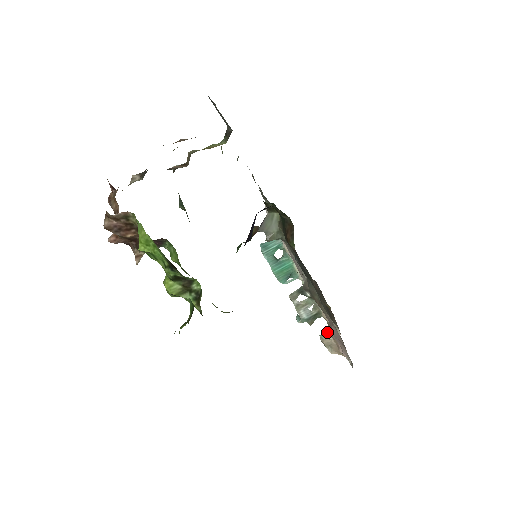
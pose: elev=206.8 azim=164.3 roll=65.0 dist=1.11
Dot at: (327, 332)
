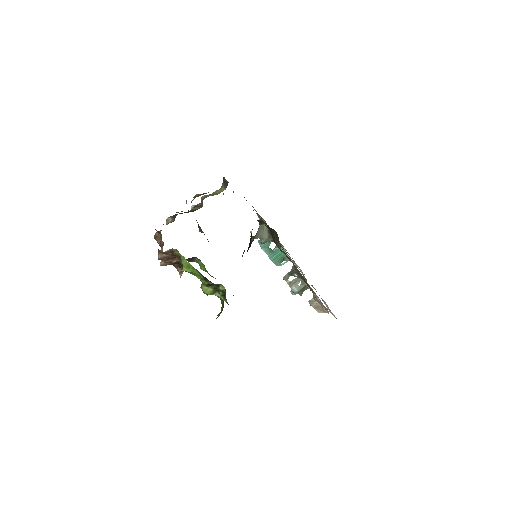
Dot at: (313, 298)
